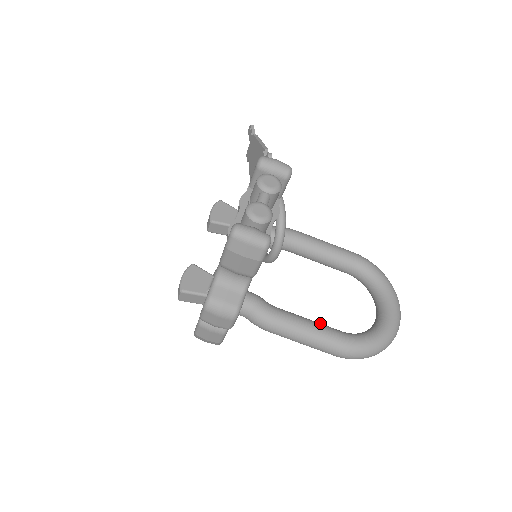
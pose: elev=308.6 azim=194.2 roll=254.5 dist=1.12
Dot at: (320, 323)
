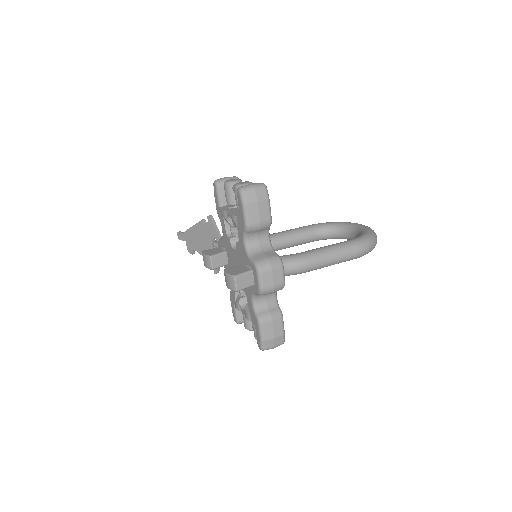
Dot at: occluded
